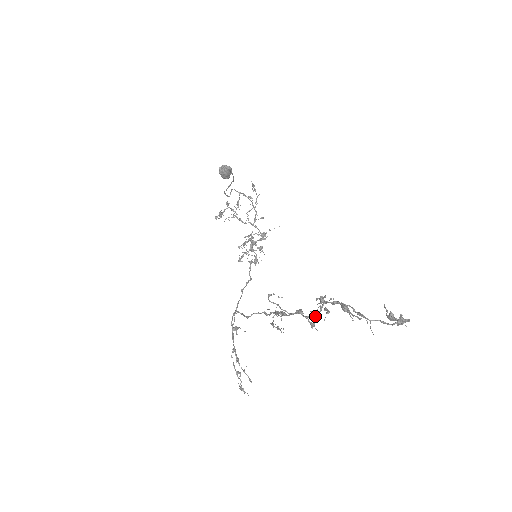
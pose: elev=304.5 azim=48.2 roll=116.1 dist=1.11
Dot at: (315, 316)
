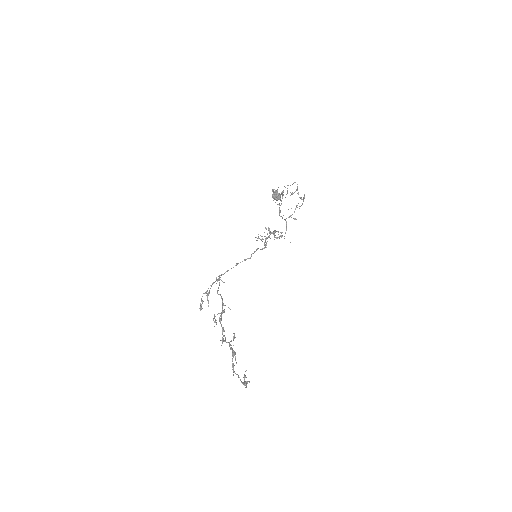
Dot at: (225, 340)
